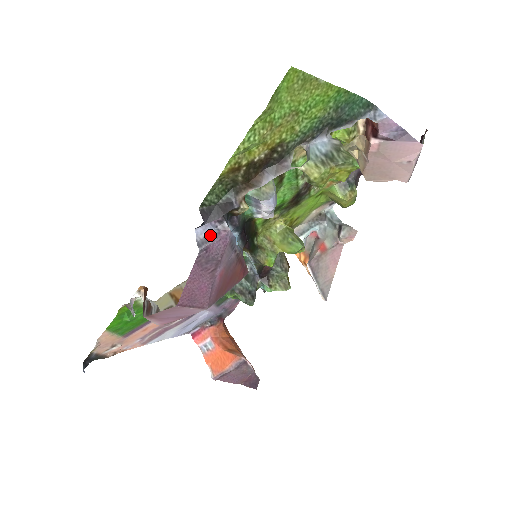
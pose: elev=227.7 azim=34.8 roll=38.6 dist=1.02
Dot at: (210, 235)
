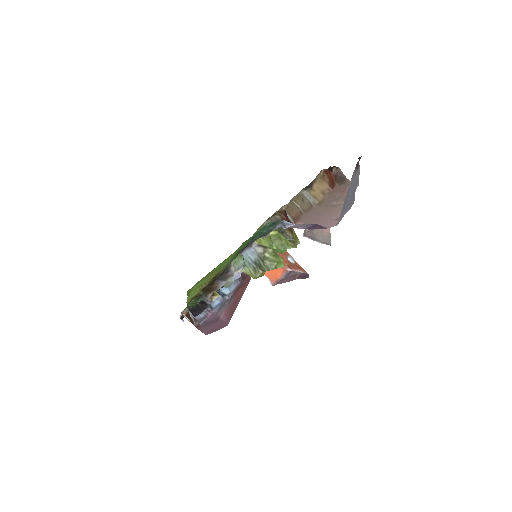
Dot at: (202, 316)
